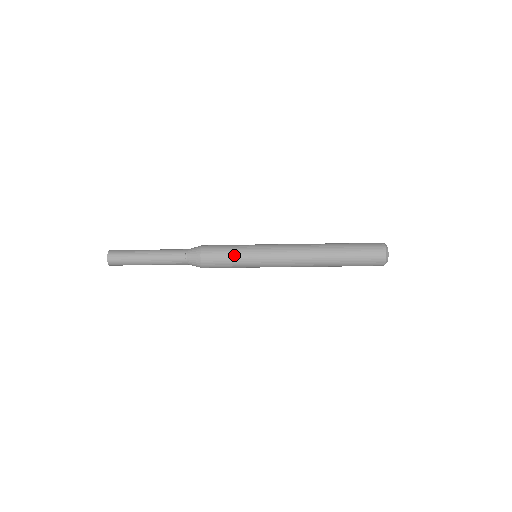
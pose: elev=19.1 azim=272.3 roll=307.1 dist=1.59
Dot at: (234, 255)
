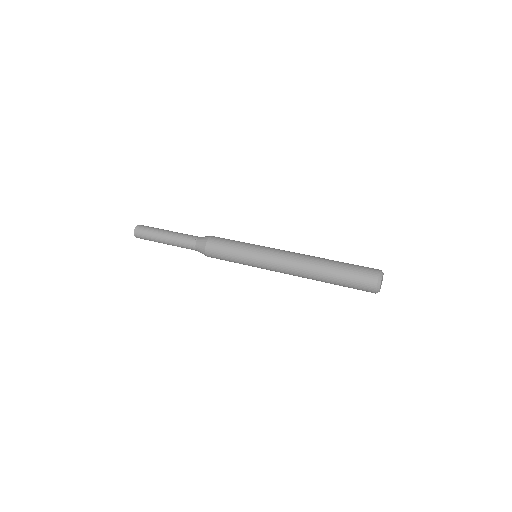
Dot at: occluded
